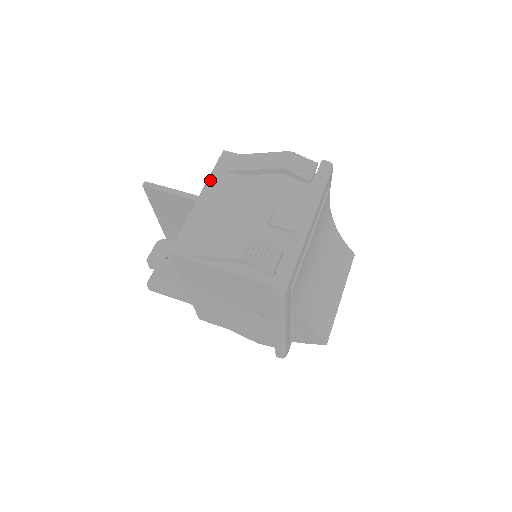
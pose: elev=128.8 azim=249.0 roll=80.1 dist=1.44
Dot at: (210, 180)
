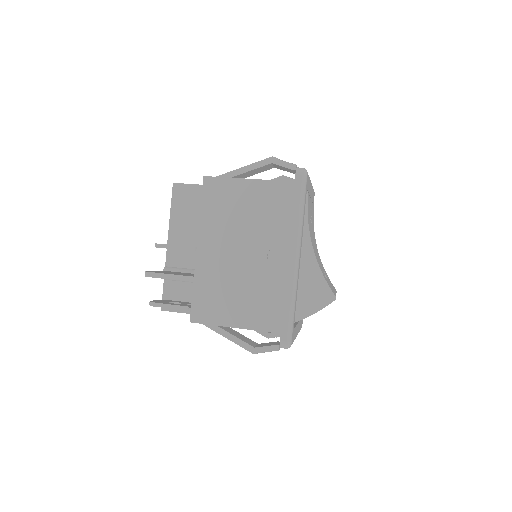
Dot at: occluded
